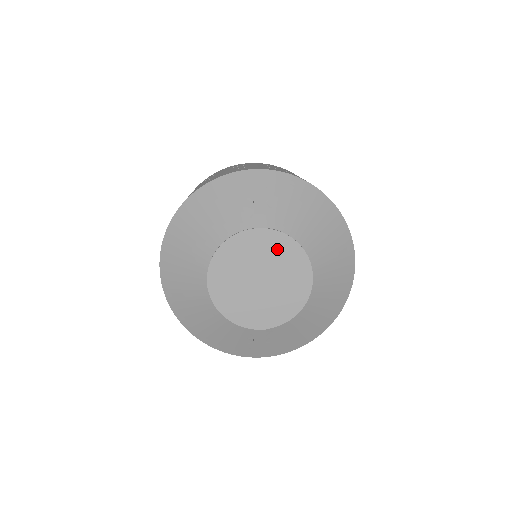
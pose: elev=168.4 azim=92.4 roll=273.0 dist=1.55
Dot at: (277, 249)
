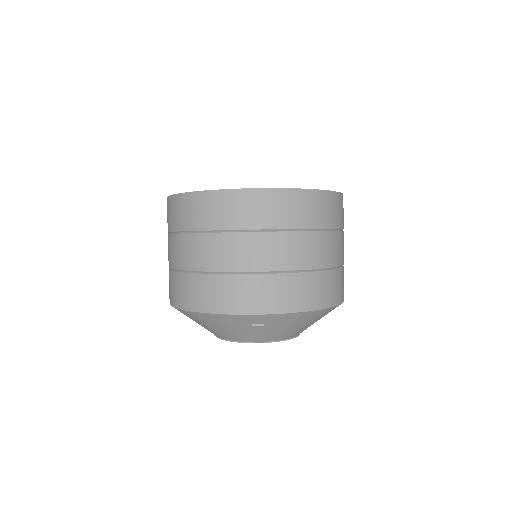
Dot at: occluded
